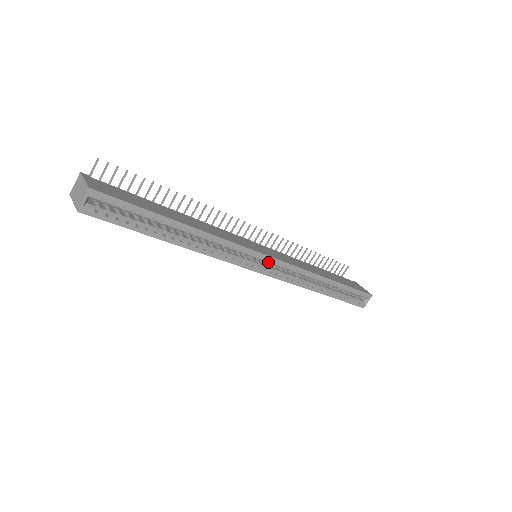
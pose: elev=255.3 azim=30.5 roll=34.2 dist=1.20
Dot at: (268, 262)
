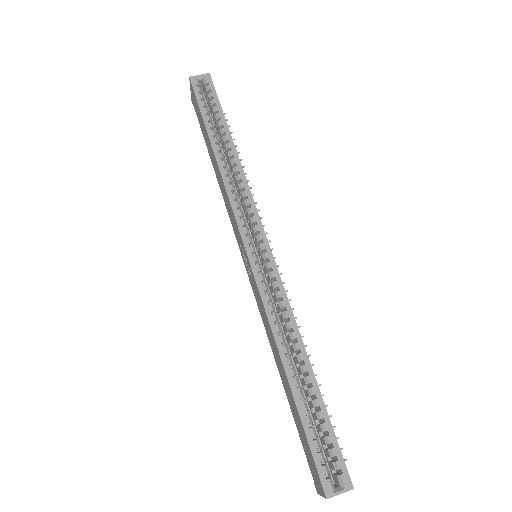
Dot at: (262, 255)
